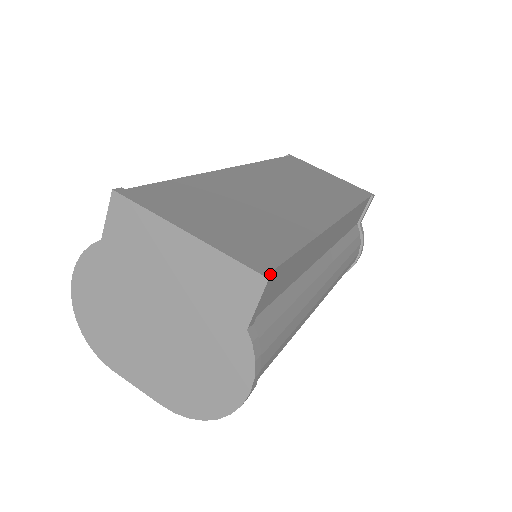
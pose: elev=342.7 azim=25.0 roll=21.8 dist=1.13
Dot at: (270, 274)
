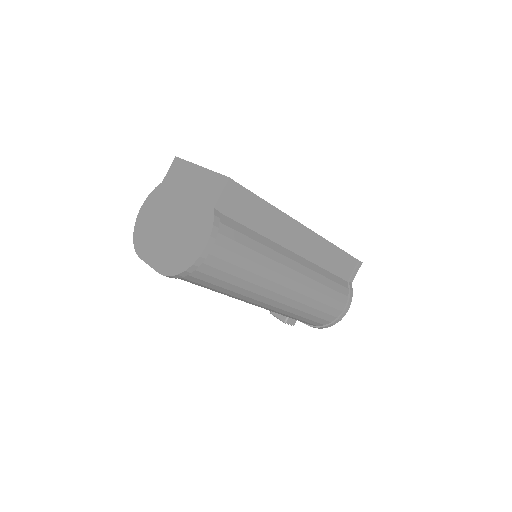
Dot at: (232, 179)
